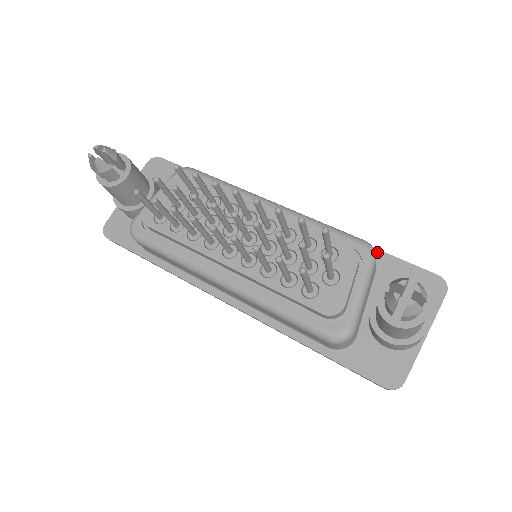
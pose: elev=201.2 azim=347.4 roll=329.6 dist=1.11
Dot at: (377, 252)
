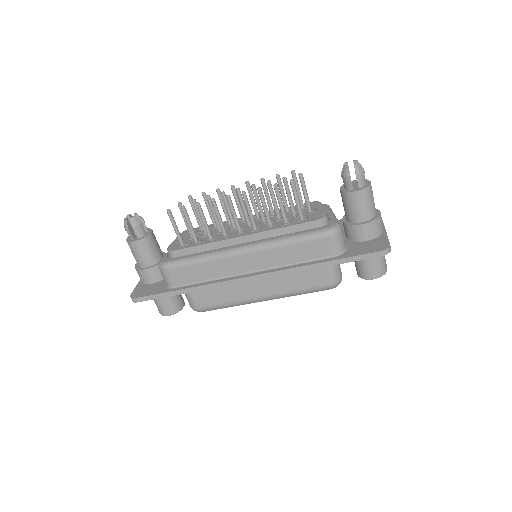
Dot at: occluded
